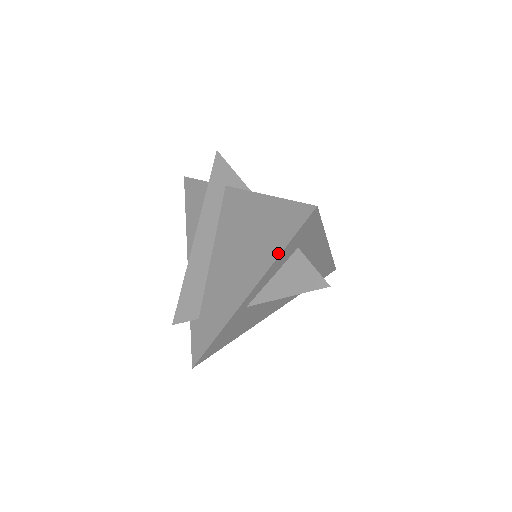
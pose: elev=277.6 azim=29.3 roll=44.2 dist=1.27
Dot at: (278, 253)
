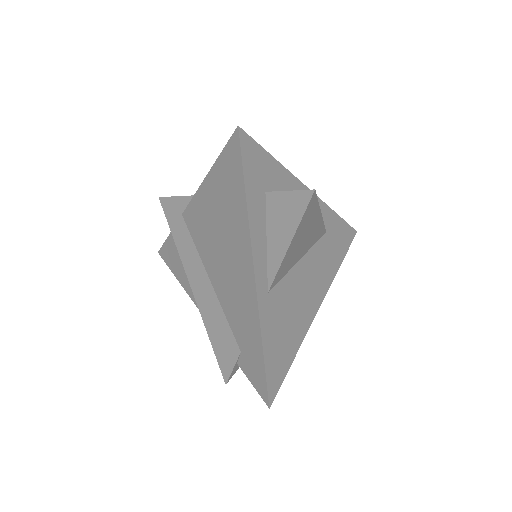
Dot at: (244, 204)
